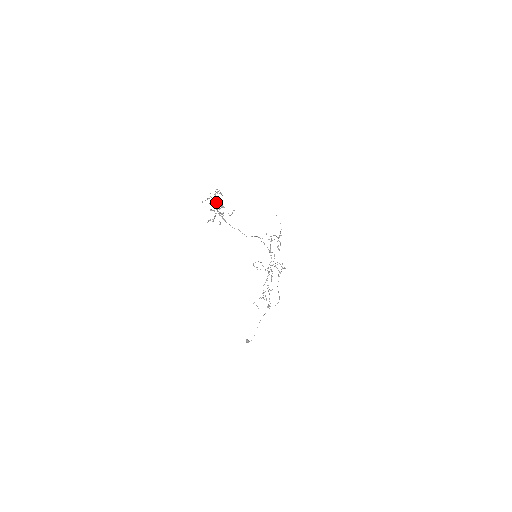
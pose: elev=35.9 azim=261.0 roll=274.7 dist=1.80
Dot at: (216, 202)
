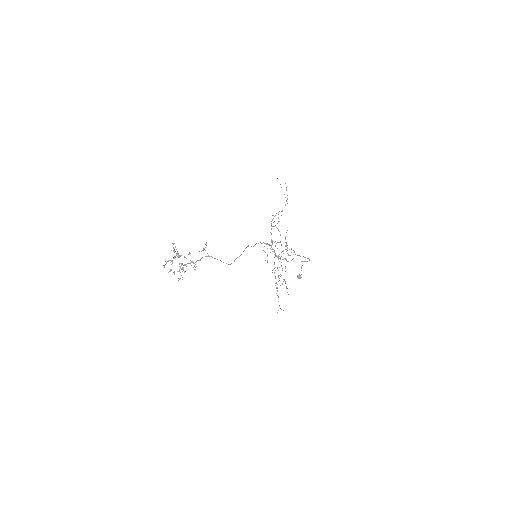
Dot at: occluded
